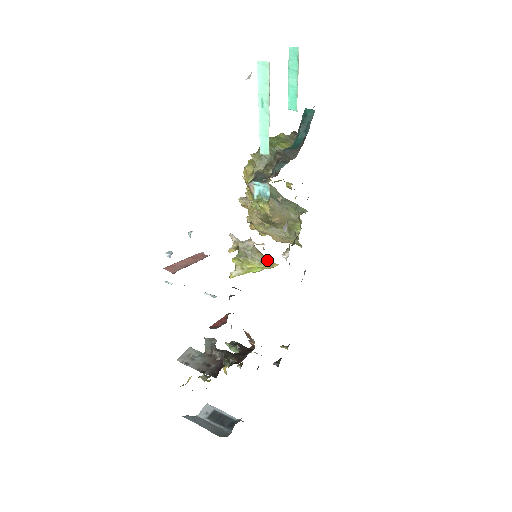
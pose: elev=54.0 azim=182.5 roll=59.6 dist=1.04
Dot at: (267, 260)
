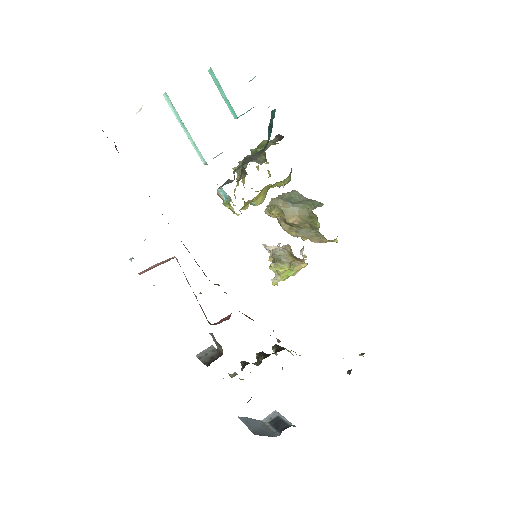
Dot at: (294, 261)
